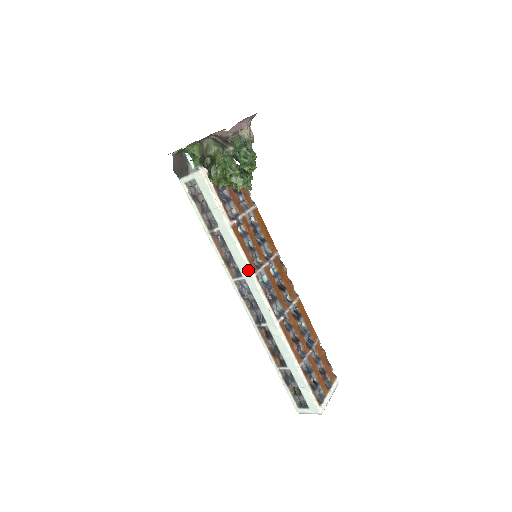
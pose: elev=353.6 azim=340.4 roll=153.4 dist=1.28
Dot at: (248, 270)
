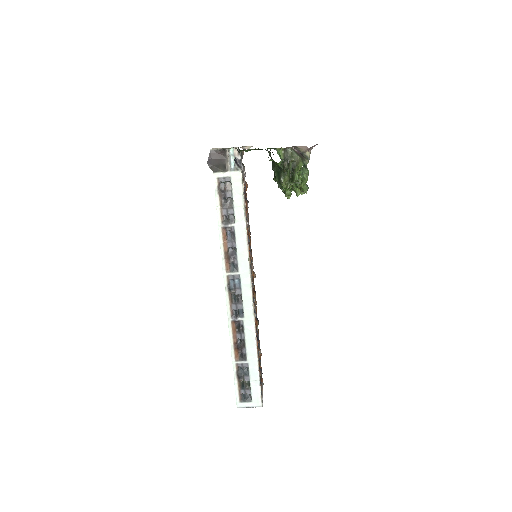
Dot at: (248, 266)
